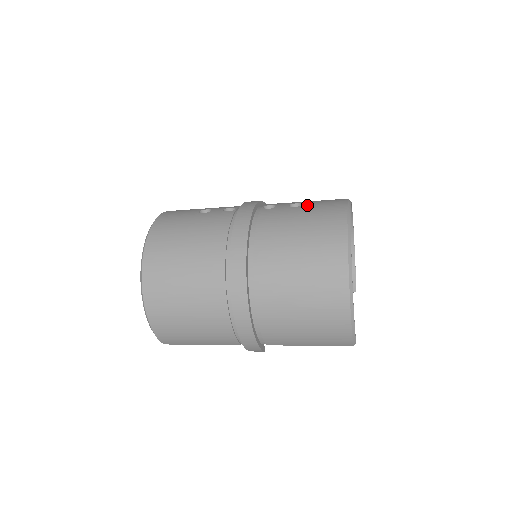
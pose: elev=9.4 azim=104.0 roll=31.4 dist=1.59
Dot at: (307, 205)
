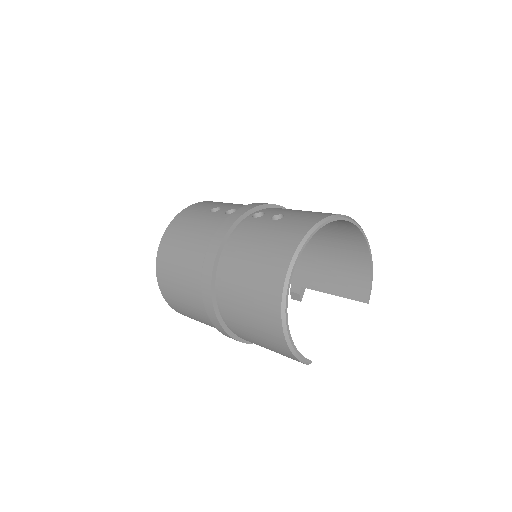
Dot at: (283, 220)
